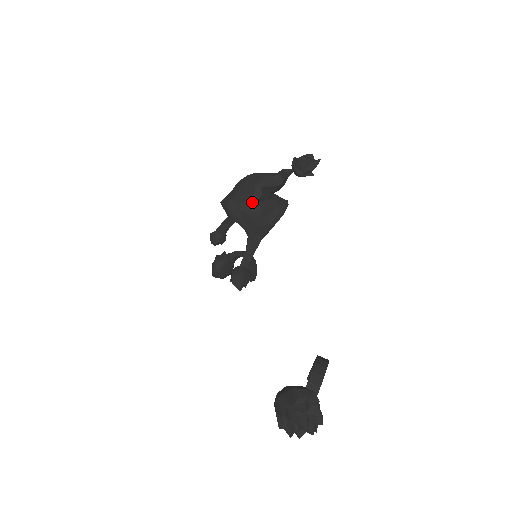
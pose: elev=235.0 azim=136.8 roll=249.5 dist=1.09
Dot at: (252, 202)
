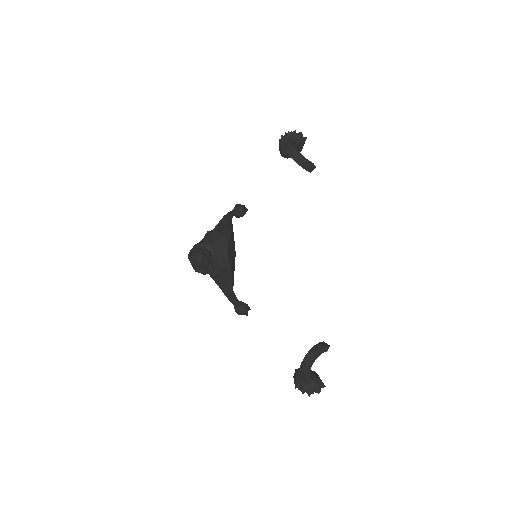
Dot at: occluded
